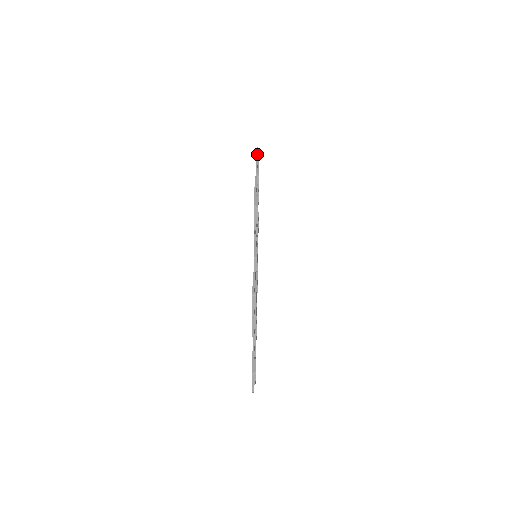
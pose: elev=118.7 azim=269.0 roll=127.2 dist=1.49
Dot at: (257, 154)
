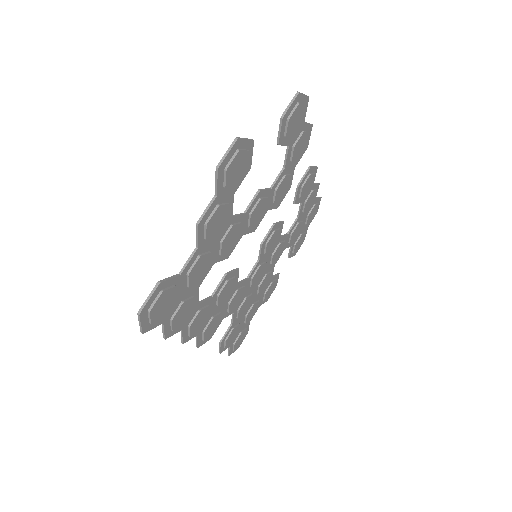
Dot at: (319, 183)
